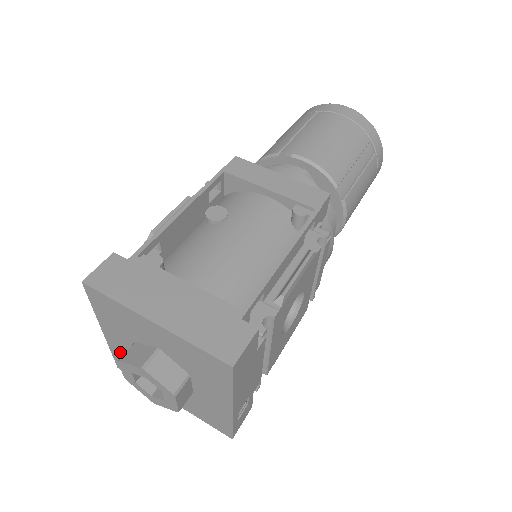
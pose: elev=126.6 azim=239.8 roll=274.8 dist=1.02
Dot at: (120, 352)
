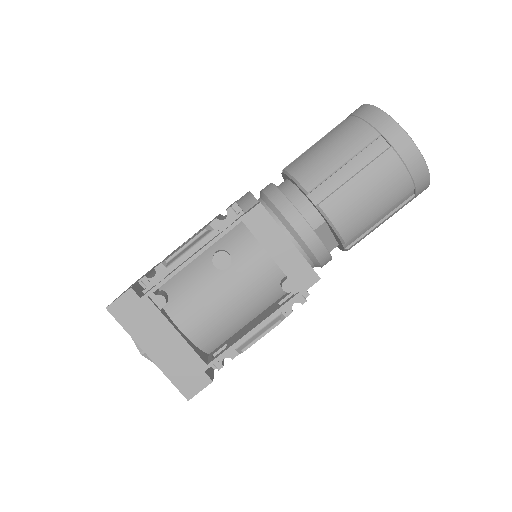
Dot at: occluded
